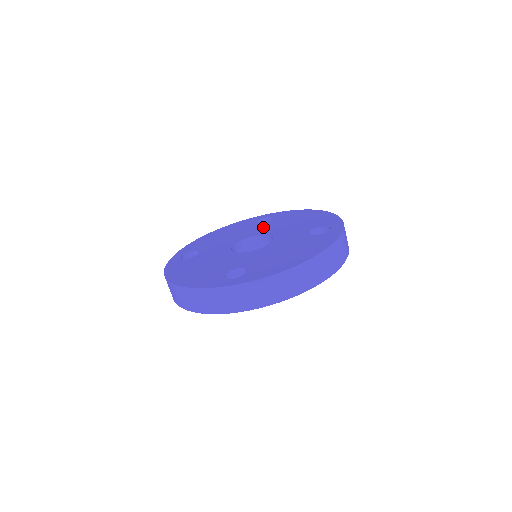
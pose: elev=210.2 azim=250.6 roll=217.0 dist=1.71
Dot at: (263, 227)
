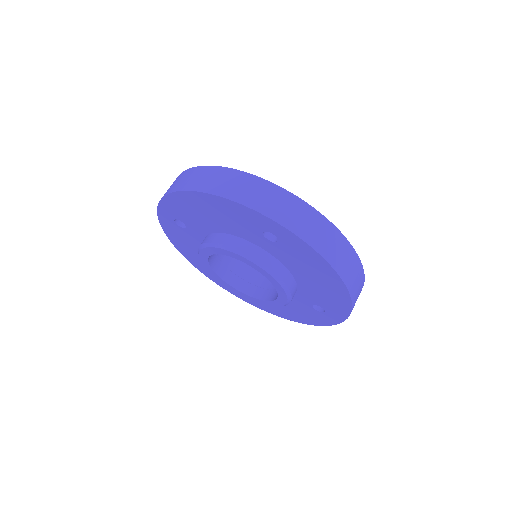
Dot at: occluded
